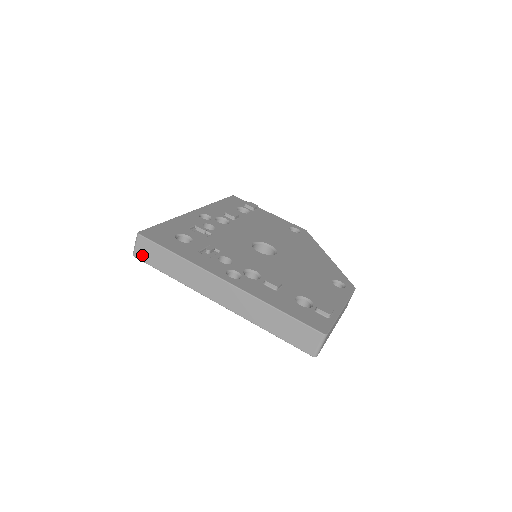
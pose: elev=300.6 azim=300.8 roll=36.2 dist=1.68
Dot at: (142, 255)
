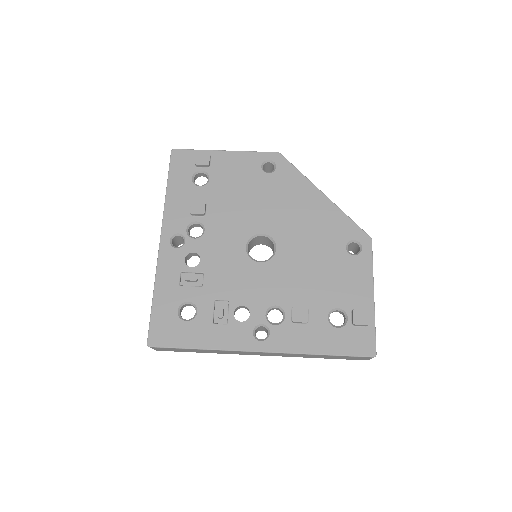
Dot at: (164, 350)
